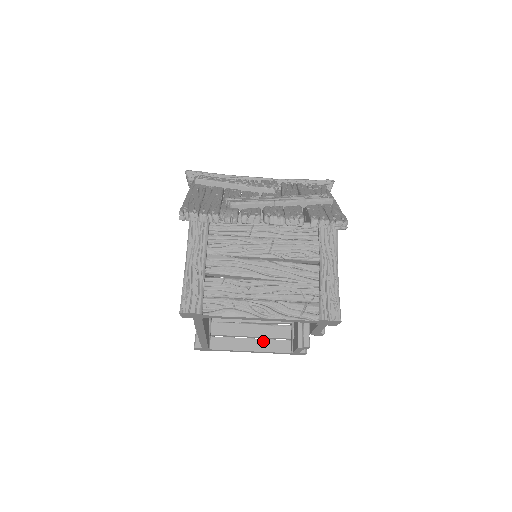
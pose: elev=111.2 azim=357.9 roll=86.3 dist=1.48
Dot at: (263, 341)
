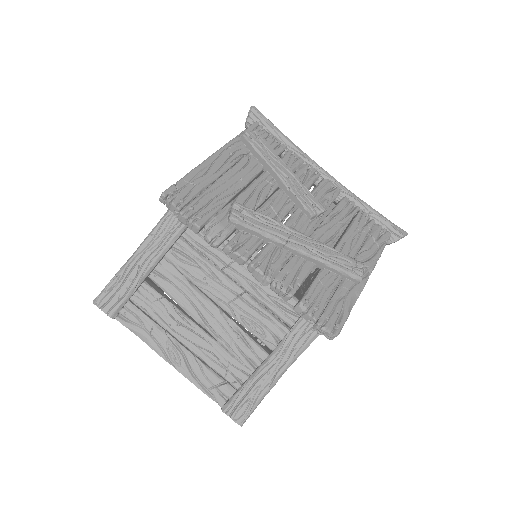
Dot at: occluded
